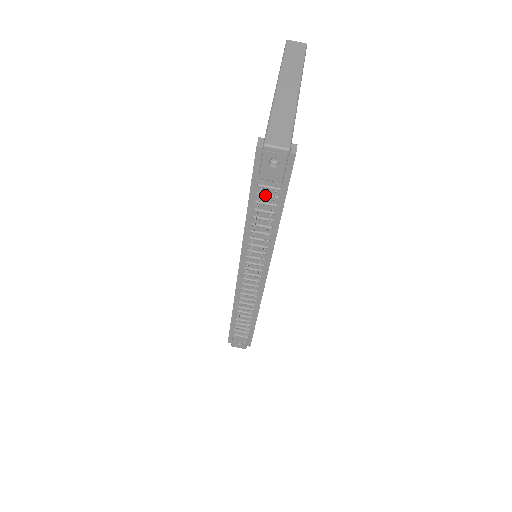
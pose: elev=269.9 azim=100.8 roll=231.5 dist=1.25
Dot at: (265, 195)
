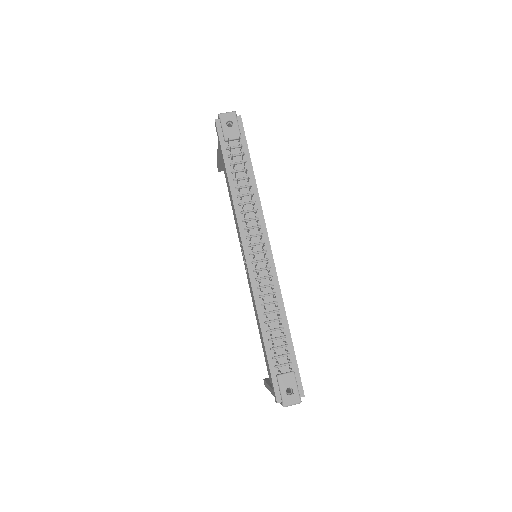
Dot at: (234, 154)
